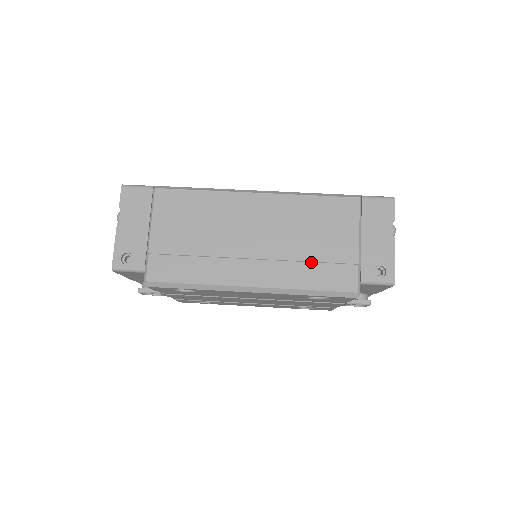
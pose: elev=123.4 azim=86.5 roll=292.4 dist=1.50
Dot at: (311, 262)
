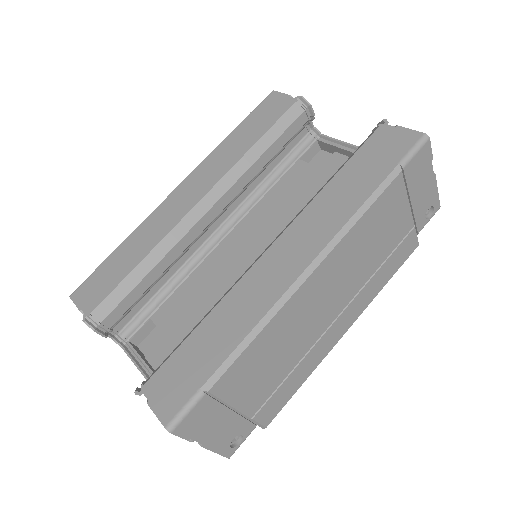
Dot at: (381, 266)
